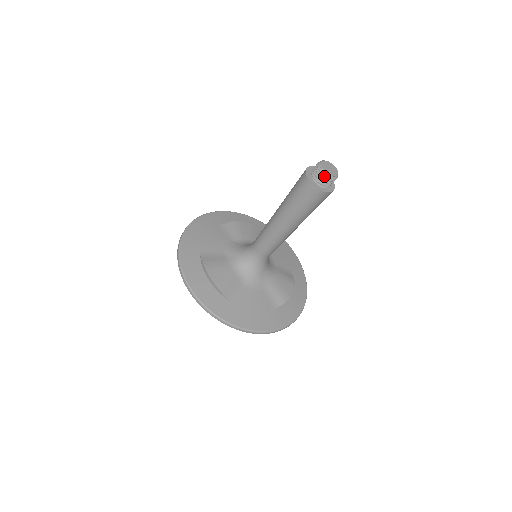
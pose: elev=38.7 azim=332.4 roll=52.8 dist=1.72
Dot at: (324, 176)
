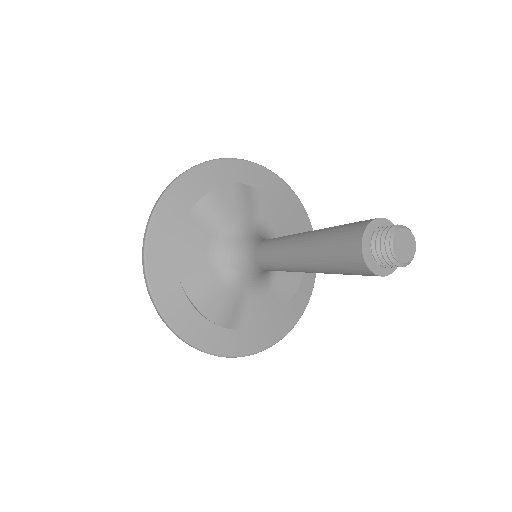
Dot at: (396, 263)
